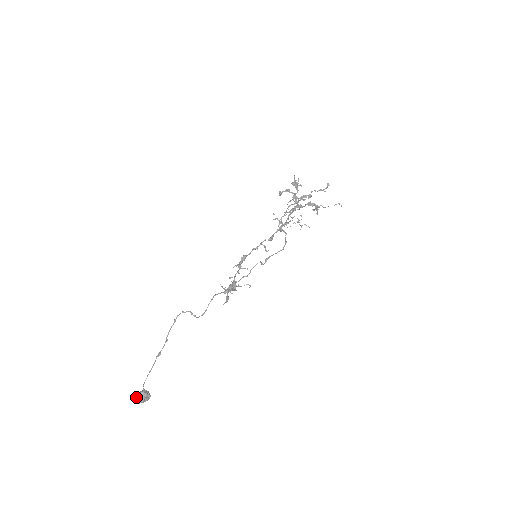
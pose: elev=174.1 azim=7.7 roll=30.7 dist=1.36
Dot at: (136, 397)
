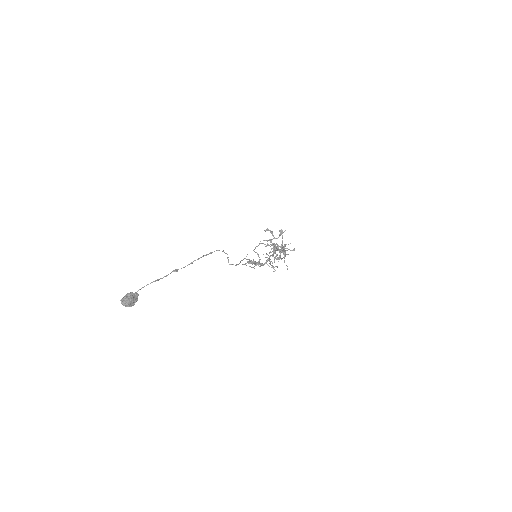
Dot at: (130, 295)
